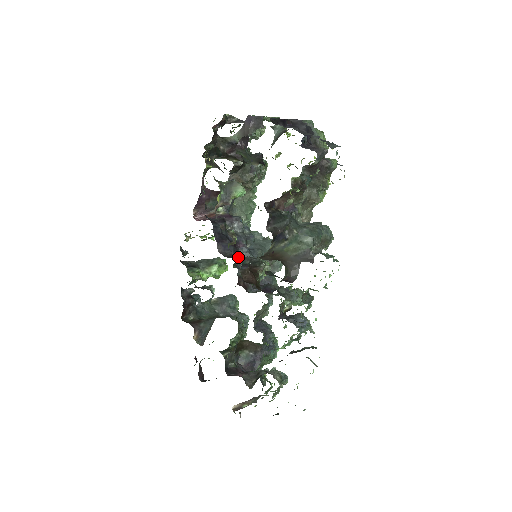
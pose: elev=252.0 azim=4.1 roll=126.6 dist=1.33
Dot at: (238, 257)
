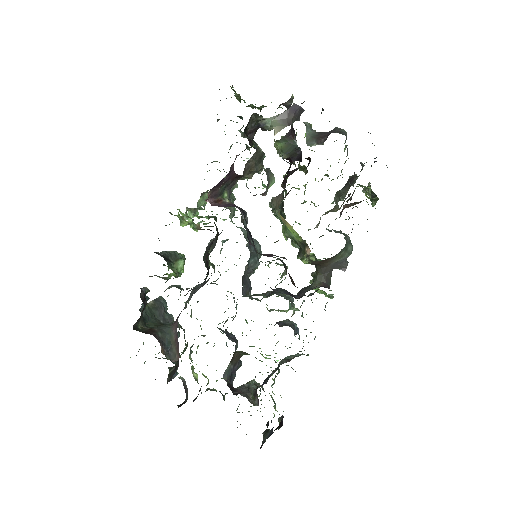
Dot at: (281, 257)
